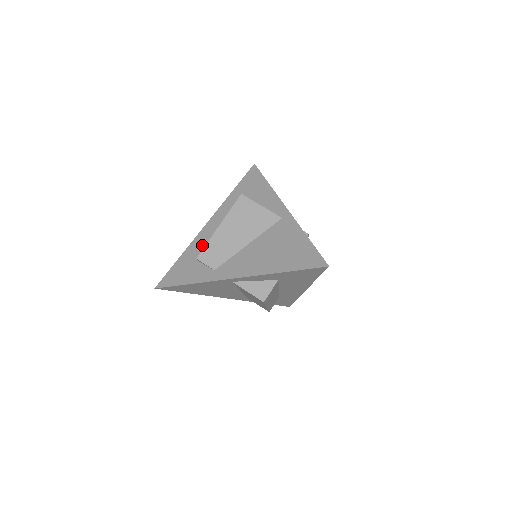
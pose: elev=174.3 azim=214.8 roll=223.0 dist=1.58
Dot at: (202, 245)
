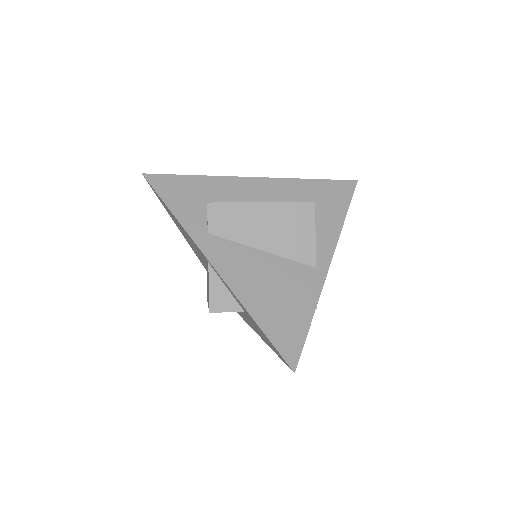
Dot at: (228, 193)
